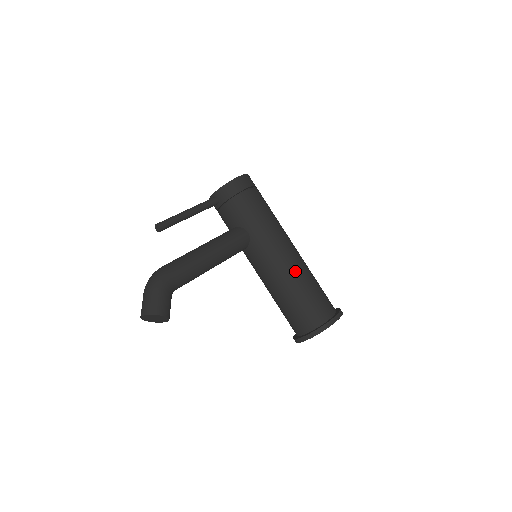
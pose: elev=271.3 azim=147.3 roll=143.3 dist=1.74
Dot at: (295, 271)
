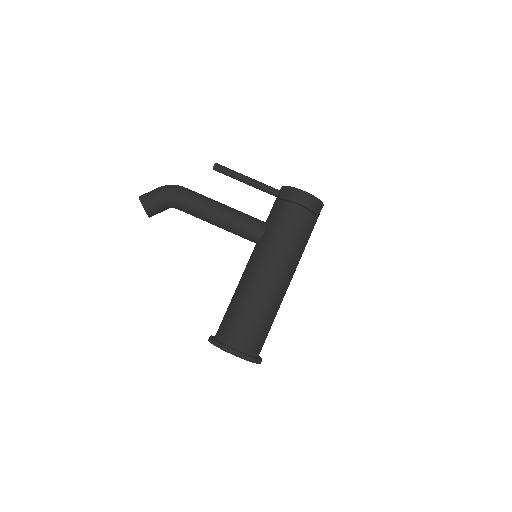
Dot at: (255, 291)
